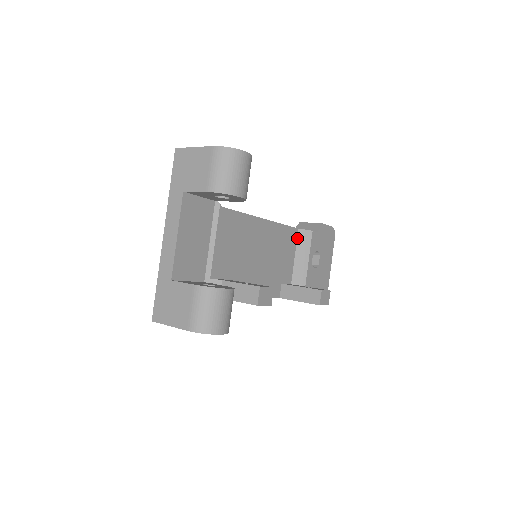
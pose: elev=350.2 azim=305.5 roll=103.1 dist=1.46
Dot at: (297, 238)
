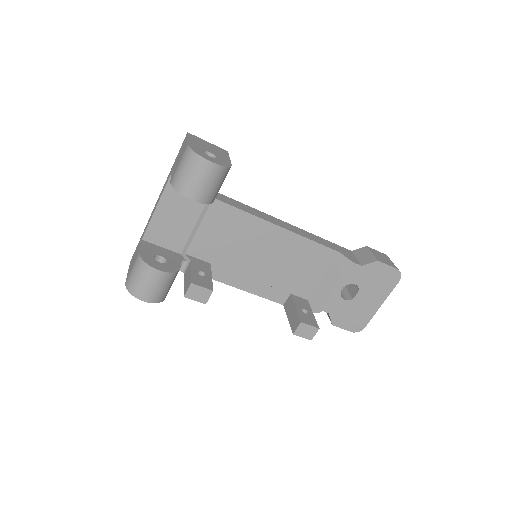
Dot at: (333, 260)
